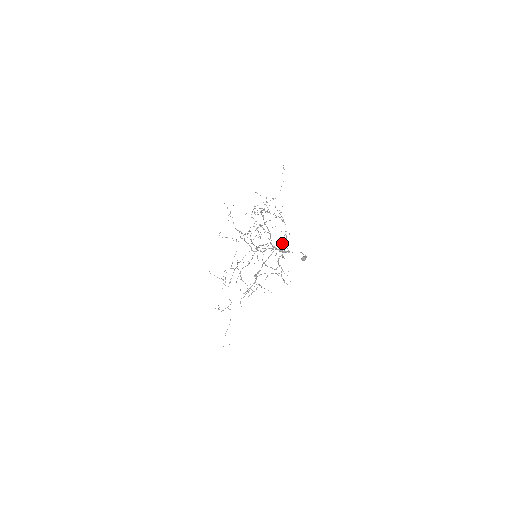
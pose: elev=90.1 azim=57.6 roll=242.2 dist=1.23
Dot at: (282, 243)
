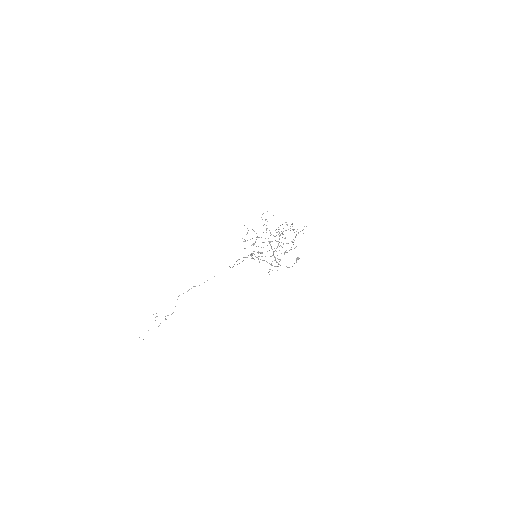
Dot at: occluded
